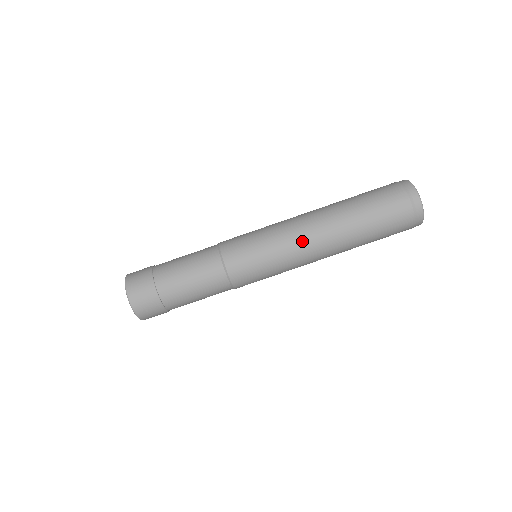
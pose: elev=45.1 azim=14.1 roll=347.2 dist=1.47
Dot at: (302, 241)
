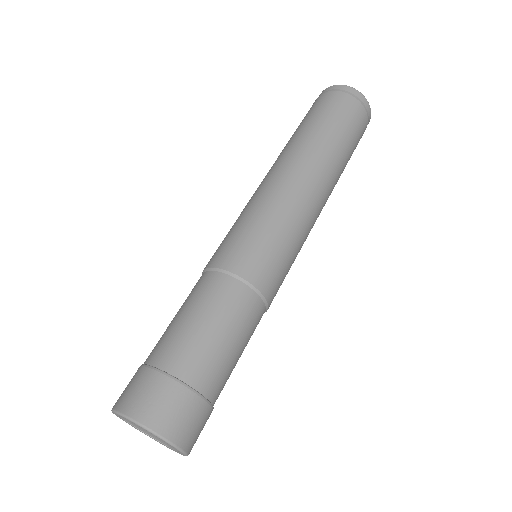
Dot at: (295, 190)
